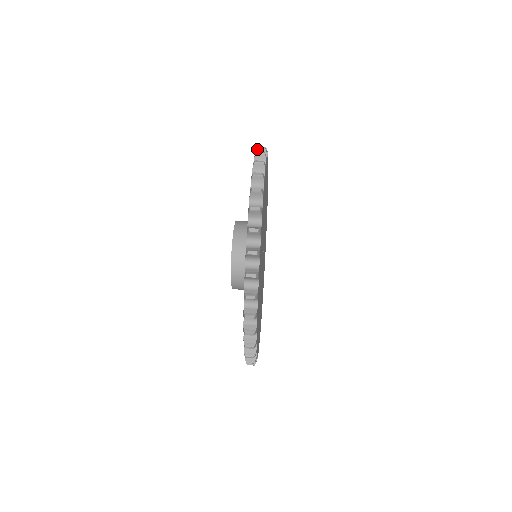
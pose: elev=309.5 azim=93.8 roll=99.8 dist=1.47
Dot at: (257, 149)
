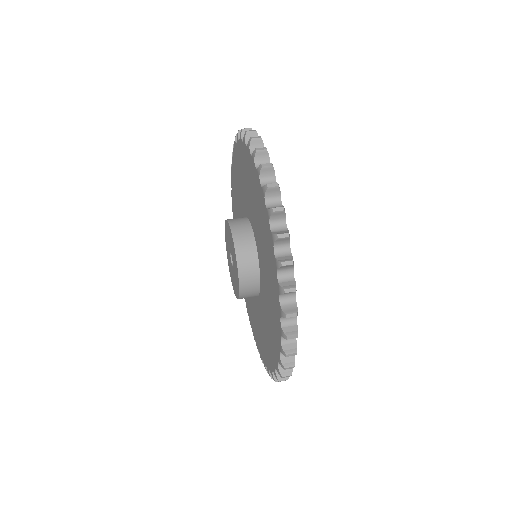
Dot at: occluded
